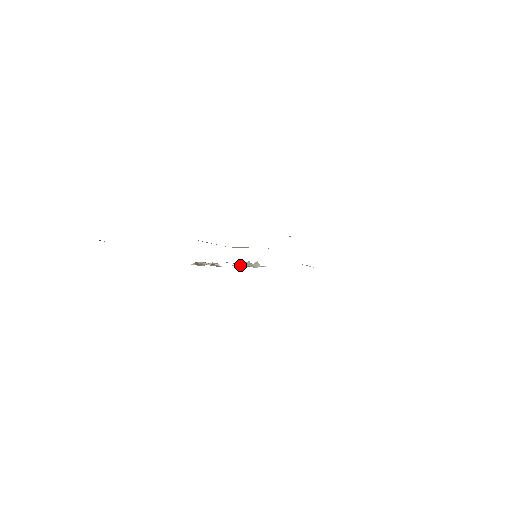
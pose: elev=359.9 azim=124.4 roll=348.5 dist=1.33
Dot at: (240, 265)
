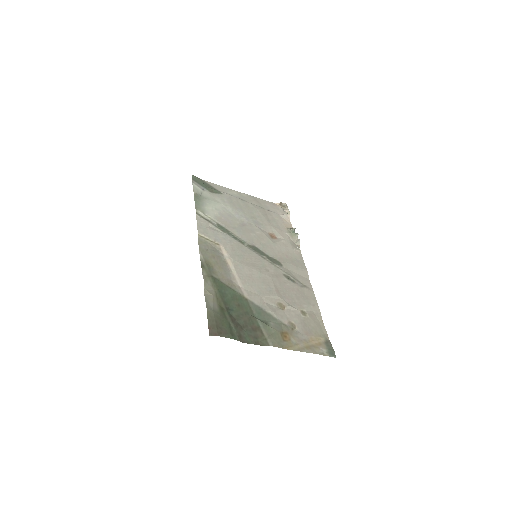
Dot at: (287, 234)
